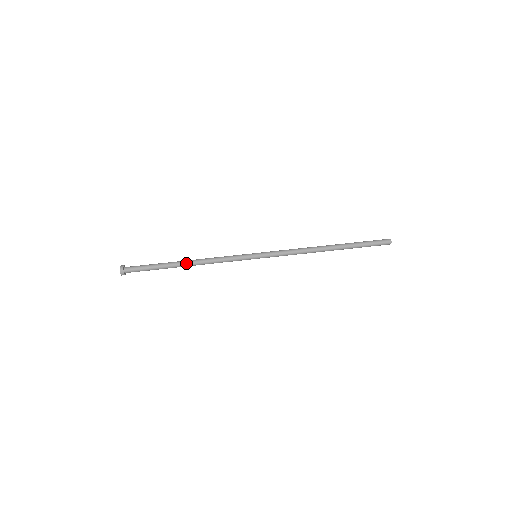
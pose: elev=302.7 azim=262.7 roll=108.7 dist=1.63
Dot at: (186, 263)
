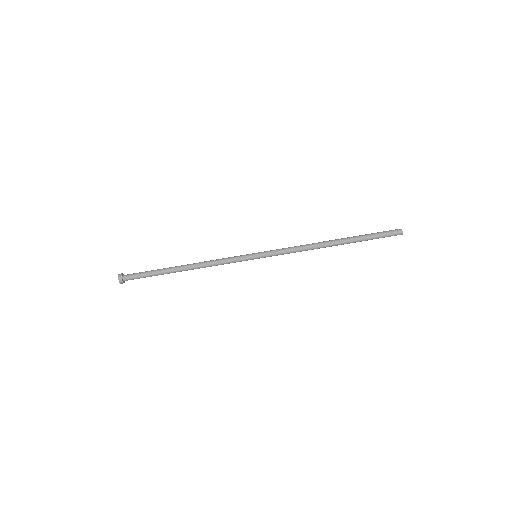
Dot at: (184, 268)
